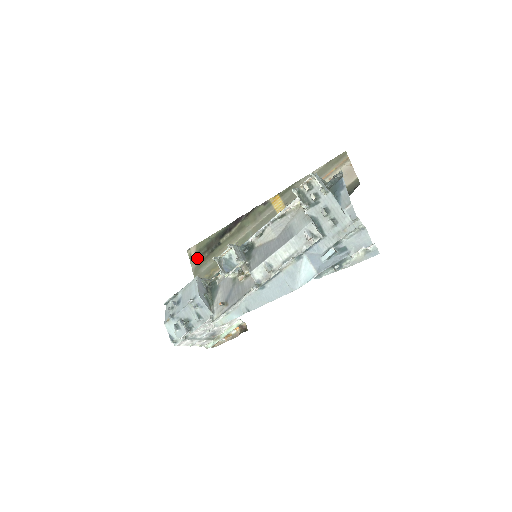
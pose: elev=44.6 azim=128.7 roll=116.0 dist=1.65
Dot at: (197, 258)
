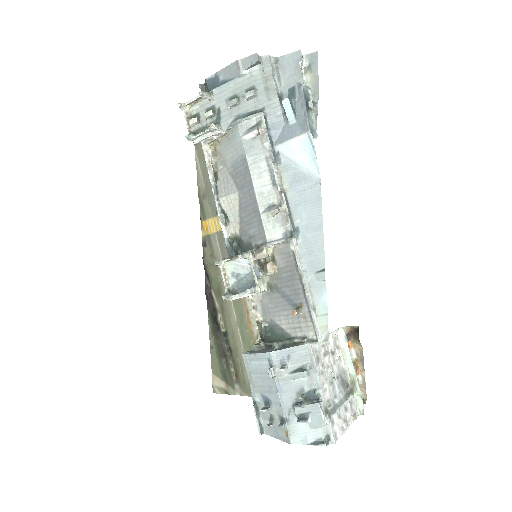
Dot at: (230, 380)
